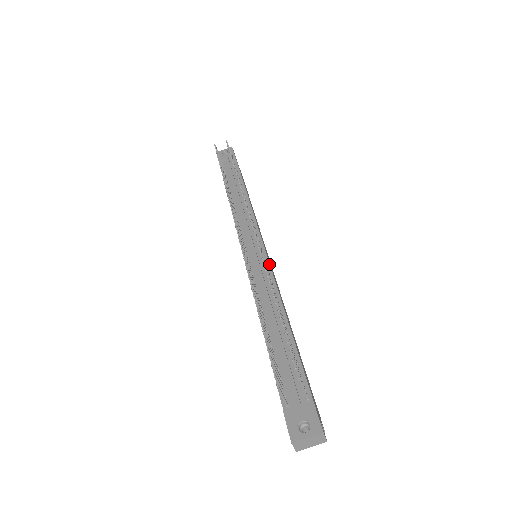
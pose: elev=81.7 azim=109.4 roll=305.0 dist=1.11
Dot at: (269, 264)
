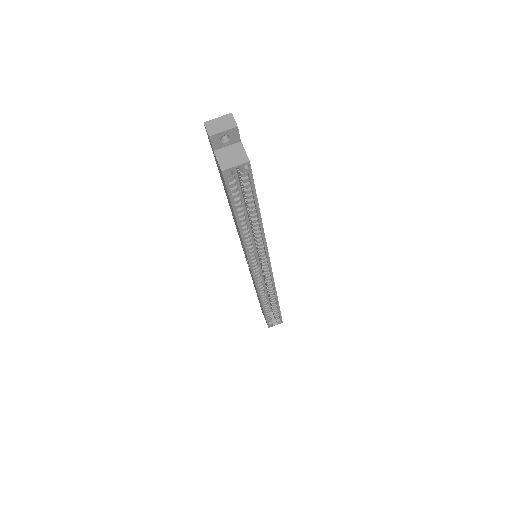
Dot at: occluded
